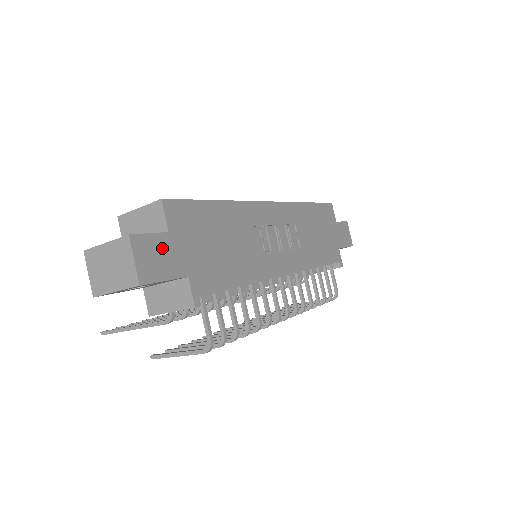
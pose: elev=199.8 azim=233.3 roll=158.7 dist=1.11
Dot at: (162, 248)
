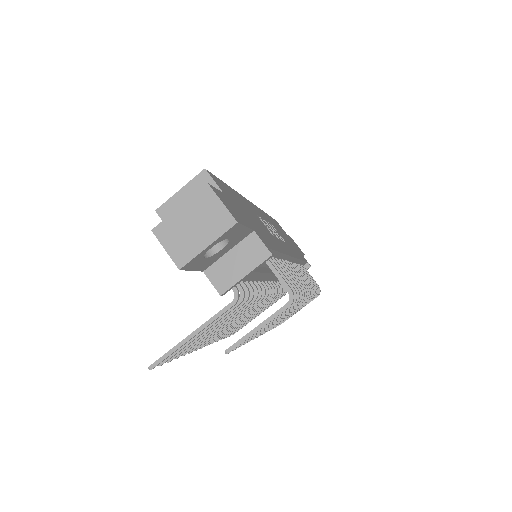
Dot at: (228, 203)
